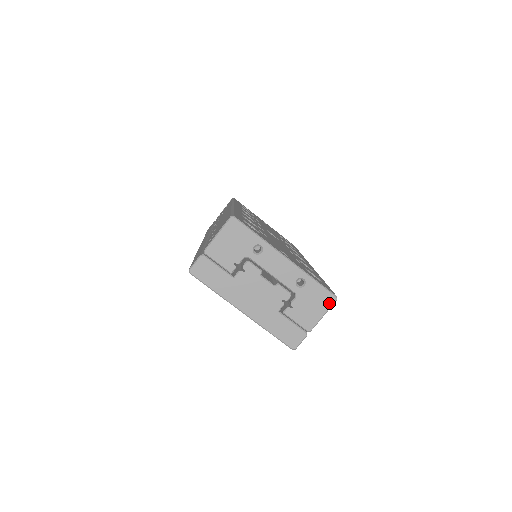
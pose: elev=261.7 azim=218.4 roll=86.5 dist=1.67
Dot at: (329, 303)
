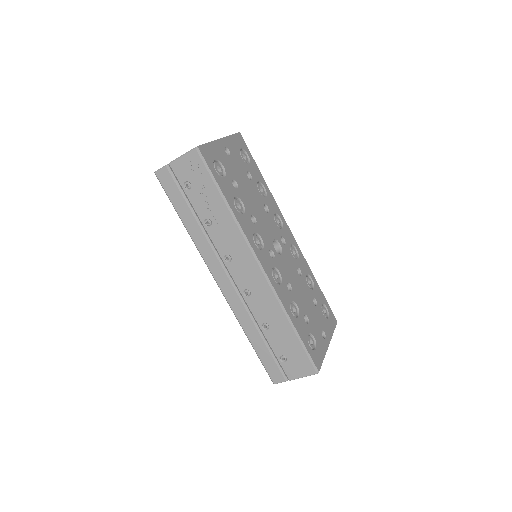
Dot at: occluded
